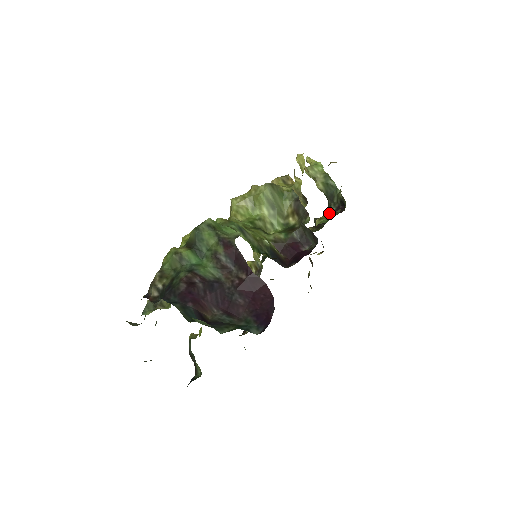
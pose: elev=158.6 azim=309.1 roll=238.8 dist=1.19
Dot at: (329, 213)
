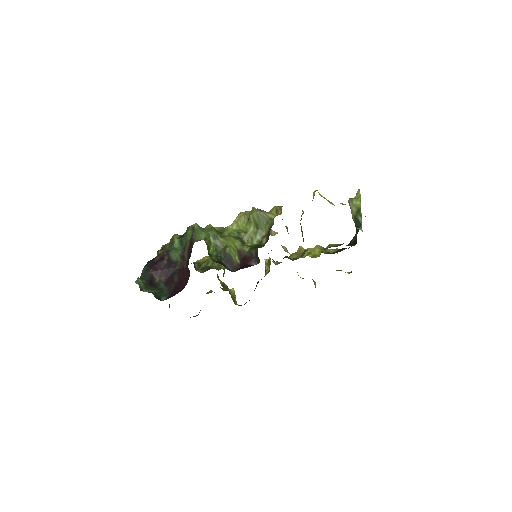
Dot at: (349, 243)
